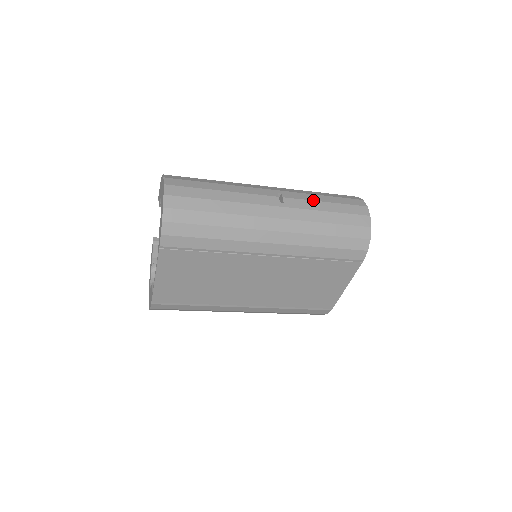
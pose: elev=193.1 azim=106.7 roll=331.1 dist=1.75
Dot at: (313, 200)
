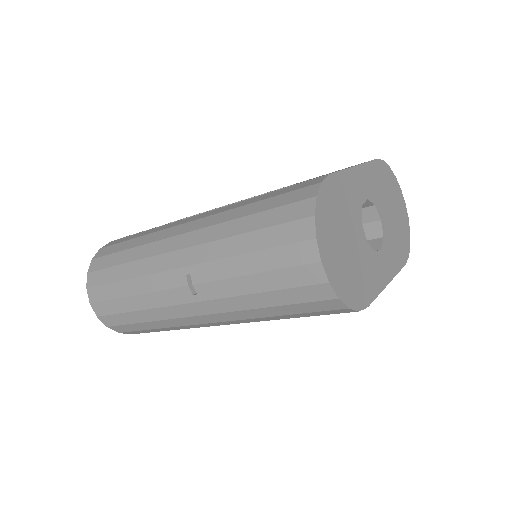
Dot at: (230, 277)
